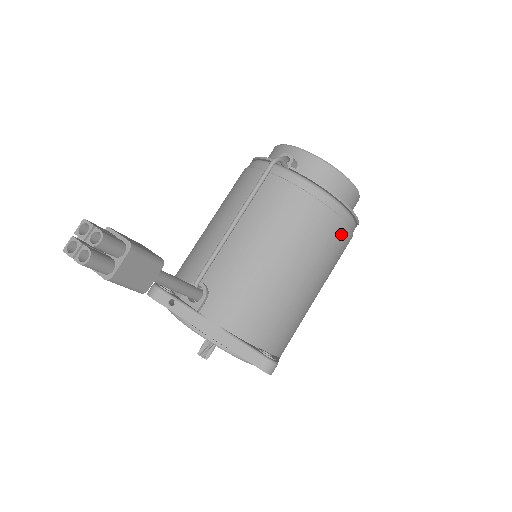
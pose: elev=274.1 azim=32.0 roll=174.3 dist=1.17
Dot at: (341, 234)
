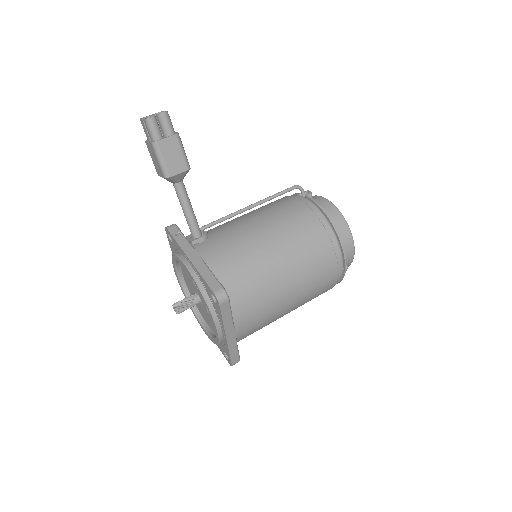
Dot at: (326, 252)
